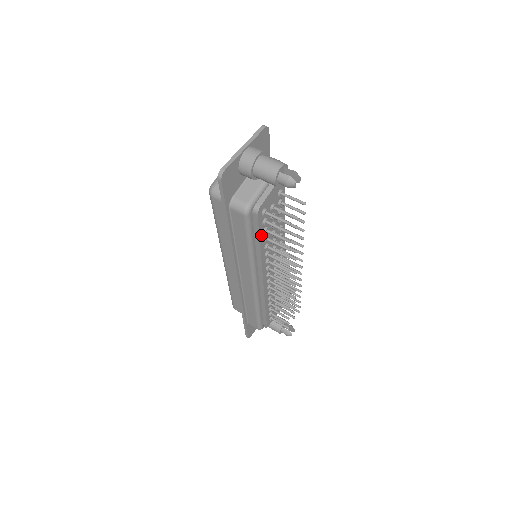
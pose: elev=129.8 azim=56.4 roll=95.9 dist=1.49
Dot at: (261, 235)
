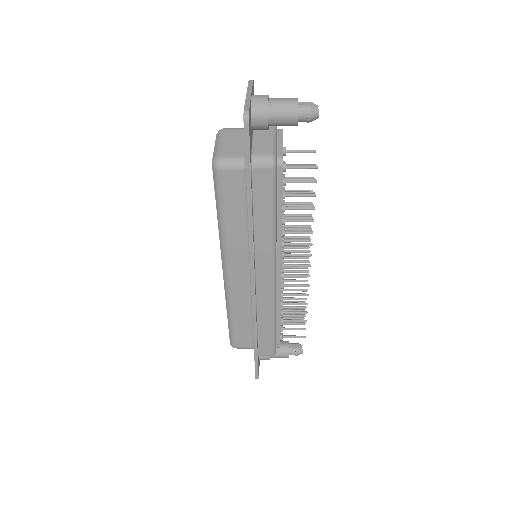
Dot at: (282, 201)
